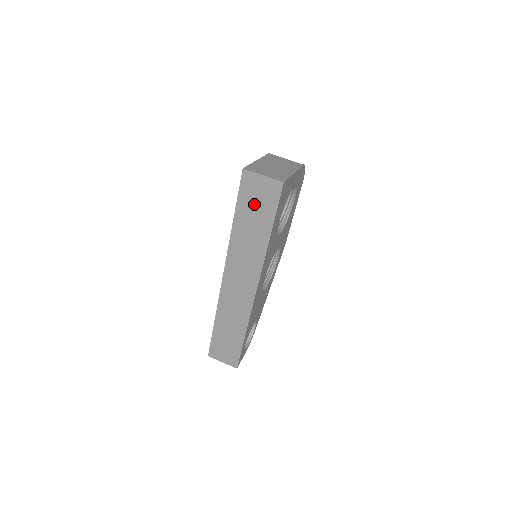
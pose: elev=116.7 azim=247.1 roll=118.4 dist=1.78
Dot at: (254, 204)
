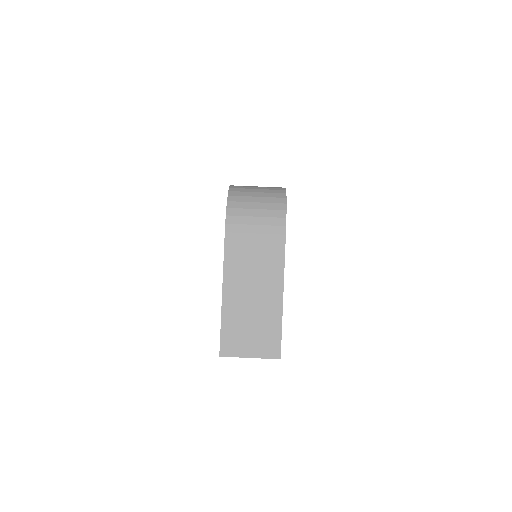
Dot at: occluded
